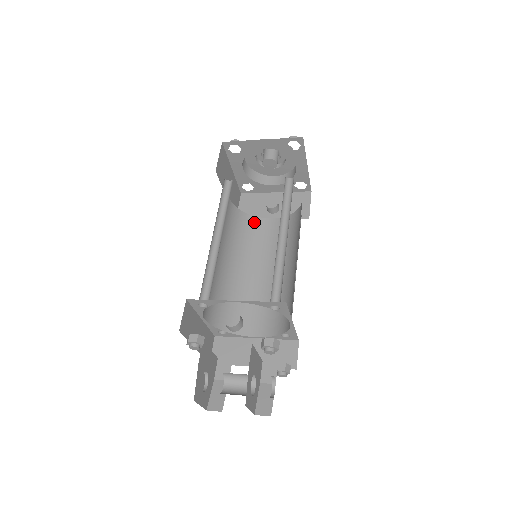
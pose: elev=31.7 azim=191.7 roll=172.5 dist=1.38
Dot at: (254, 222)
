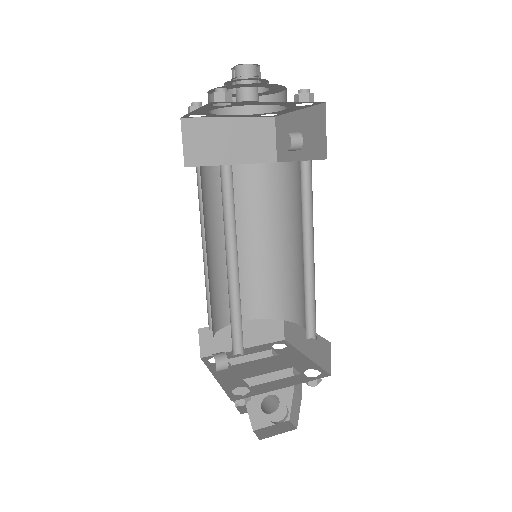
Dot at: (282, 172)
